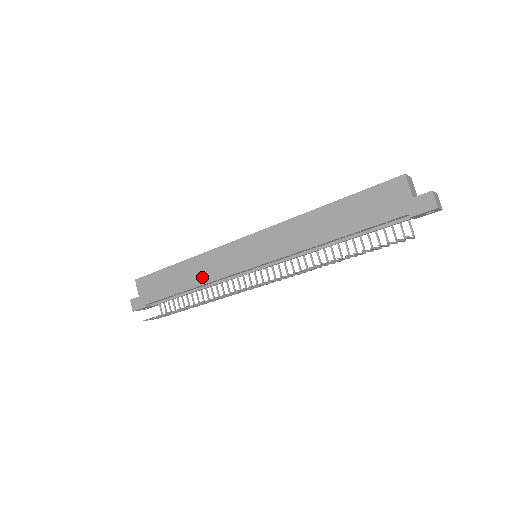
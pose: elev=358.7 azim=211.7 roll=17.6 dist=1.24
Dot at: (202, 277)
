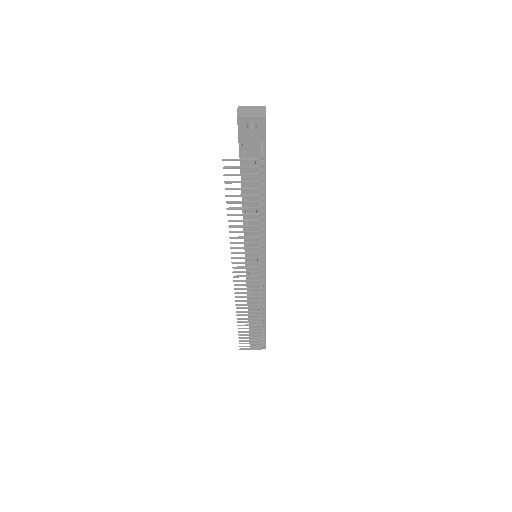
Dot at: occluded
